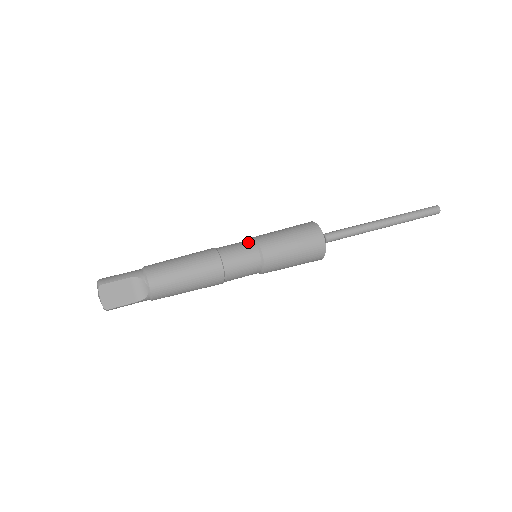
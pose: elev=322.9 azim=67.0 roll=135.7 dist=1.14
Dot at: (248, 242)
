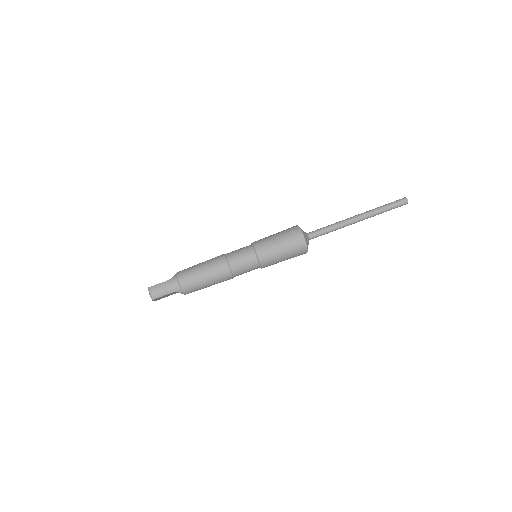
Dot at: (253, 259)
